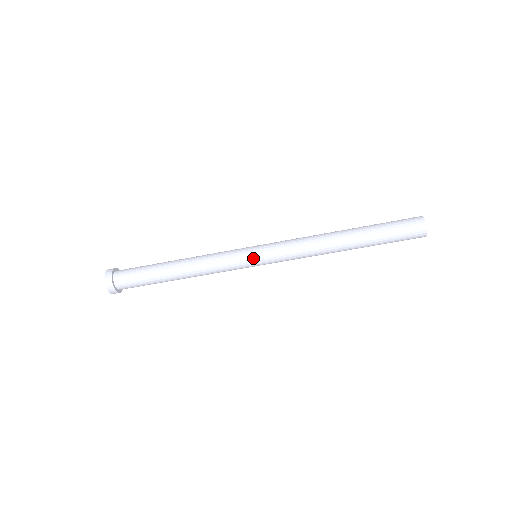
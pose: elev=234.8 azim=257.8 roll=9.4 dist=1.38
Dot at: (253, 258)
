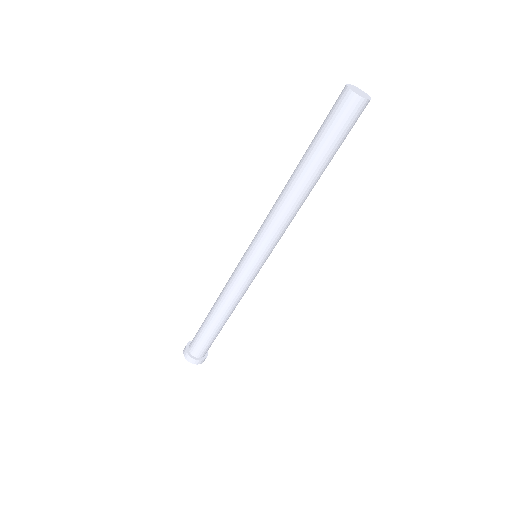
Dot at: (255, 265)
